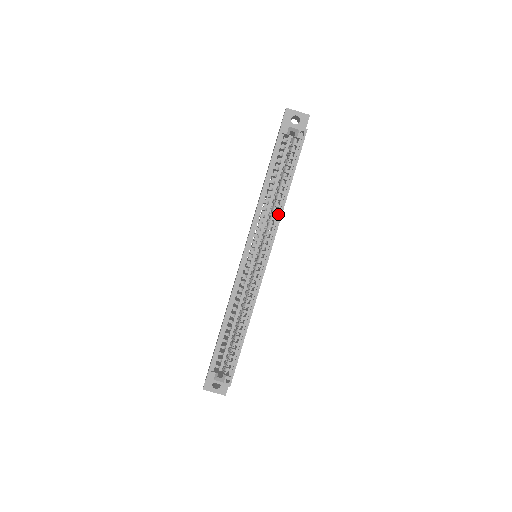
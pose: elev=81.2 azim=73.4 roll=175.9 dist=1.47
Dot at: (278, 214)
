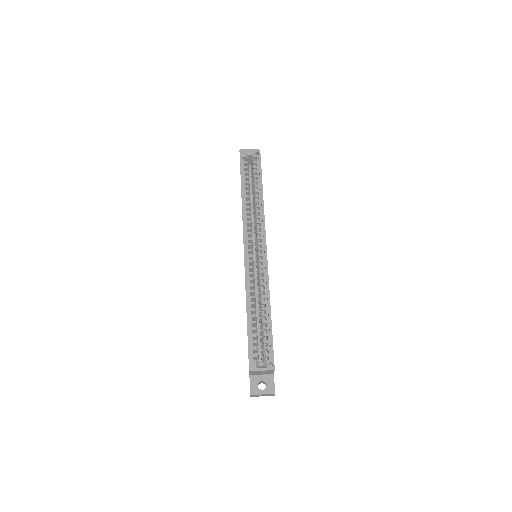
Dot at: (261, 212)
